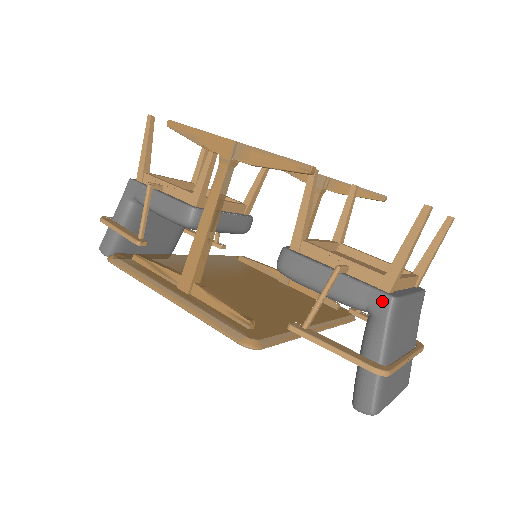
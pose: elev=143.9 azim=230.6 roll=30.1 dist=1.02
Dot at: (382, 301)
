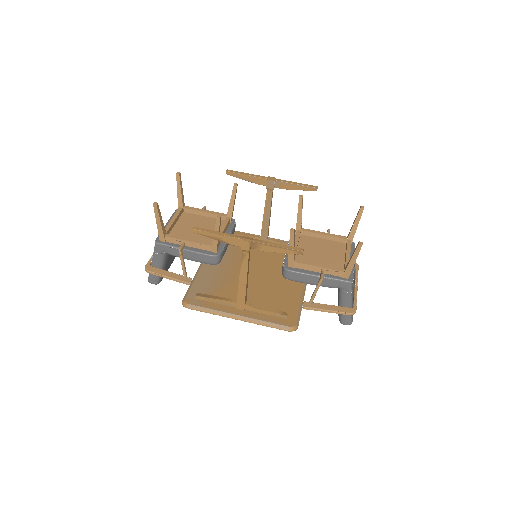
Dot at: (346, 285)
